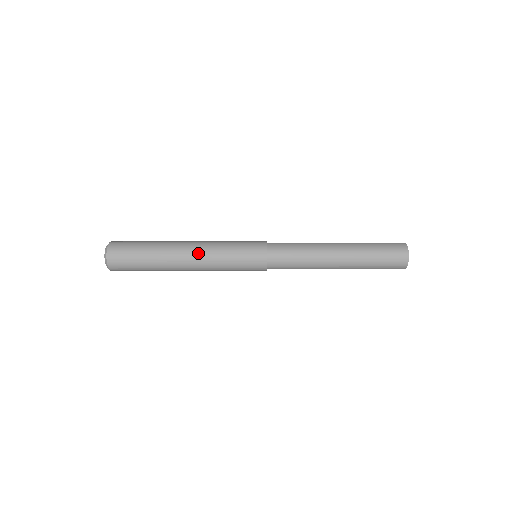
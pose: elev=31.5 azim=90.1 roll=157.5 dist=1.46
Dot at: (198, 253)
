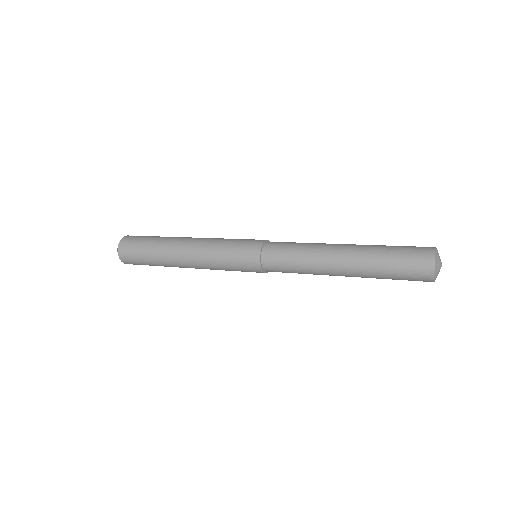
Dot at: (198, 268)
